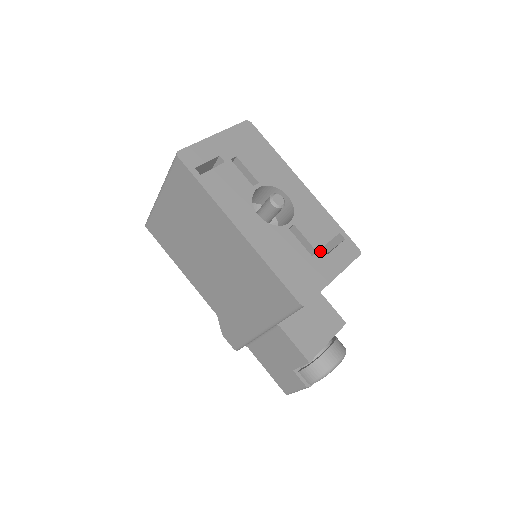
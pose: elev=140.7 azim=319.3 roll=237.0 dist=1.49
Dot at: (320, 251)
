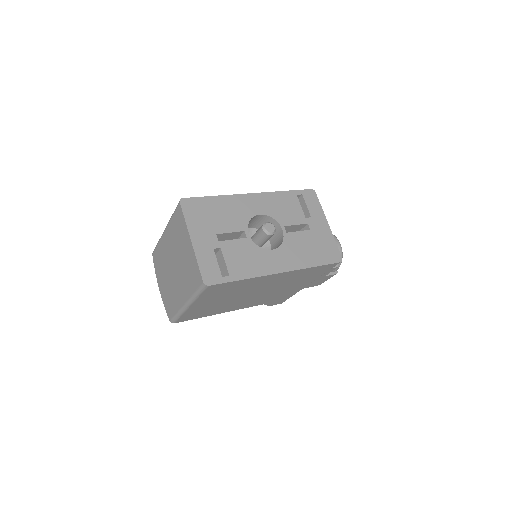
Dot at: (308, 221)
